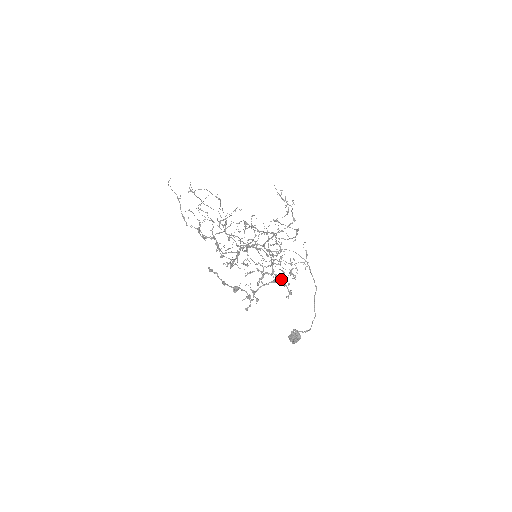
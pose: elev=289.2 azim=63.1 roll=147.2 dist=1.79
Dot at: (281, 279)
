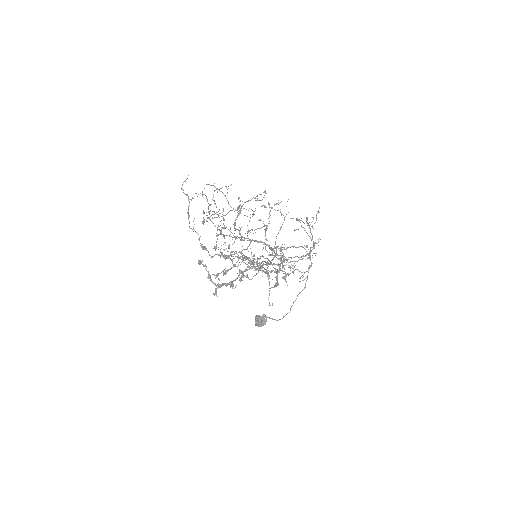
Dot at: occluded
